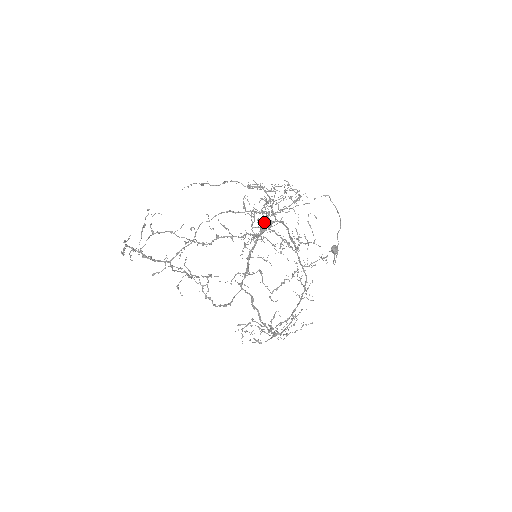
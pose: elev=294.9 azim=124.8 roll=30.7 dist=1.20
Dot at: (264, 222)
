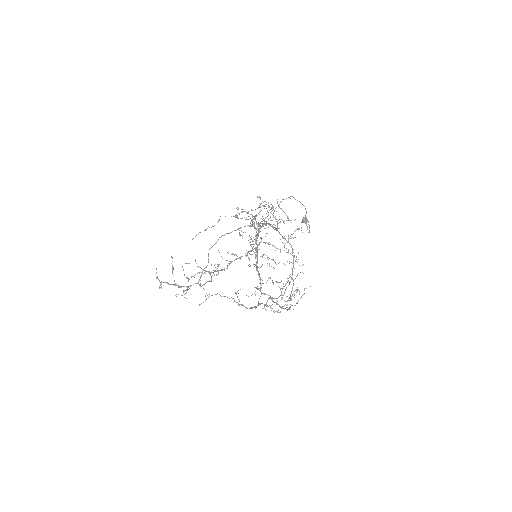
Dot at: (259, 243)
